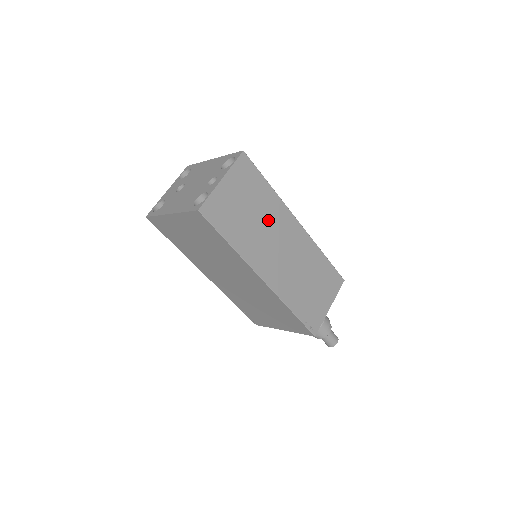
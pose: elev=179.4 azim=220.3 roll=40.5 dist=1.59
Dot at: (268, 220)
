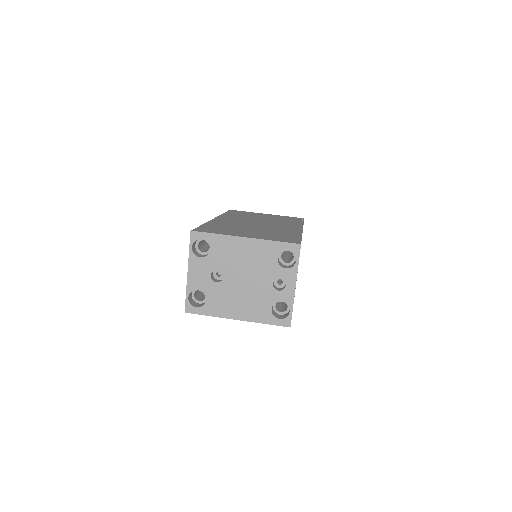
Dot at: occluded
